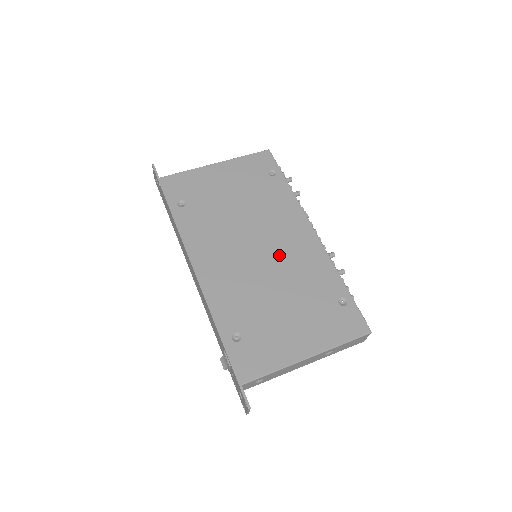
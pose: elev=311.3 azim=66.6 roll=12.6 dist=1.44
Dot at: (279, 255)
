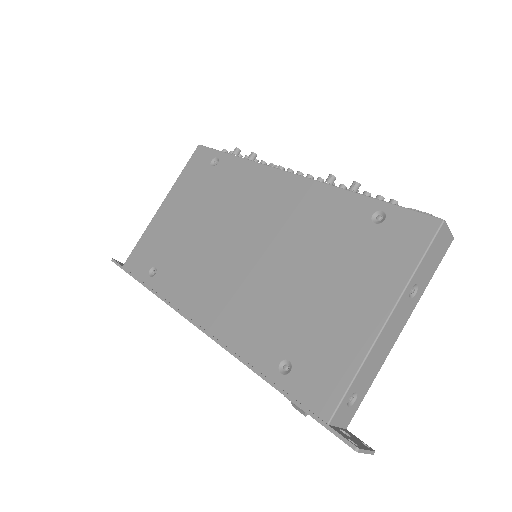
Dot at: (272, 233)
